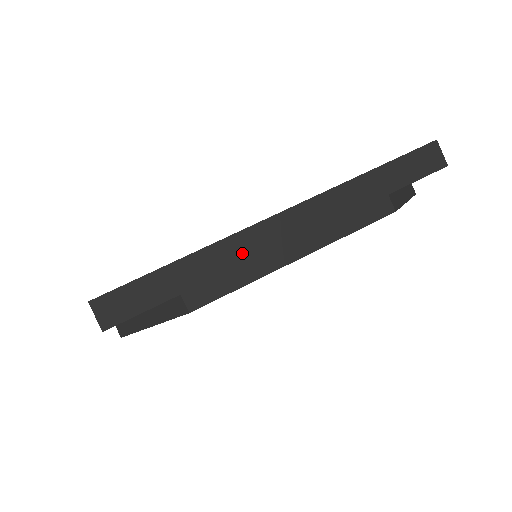
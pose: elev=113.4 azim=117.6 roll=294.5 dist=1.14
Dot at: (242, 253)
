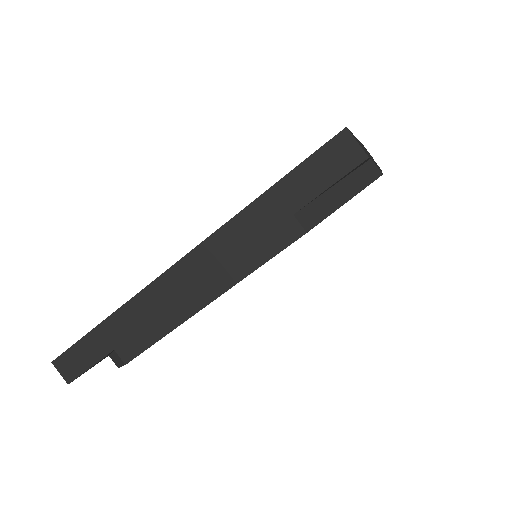
Dot at: (154, 306)
